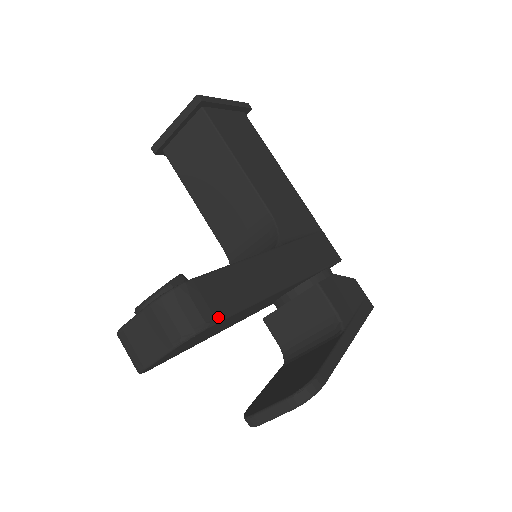
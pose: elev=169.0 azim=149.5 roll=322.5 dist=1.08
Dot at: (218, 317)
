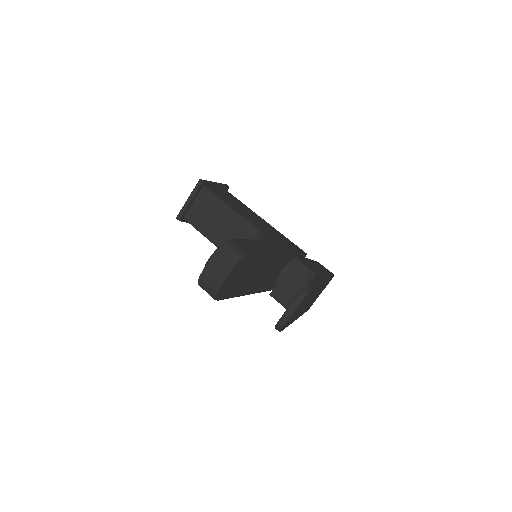
Dot at: (250, 252)
